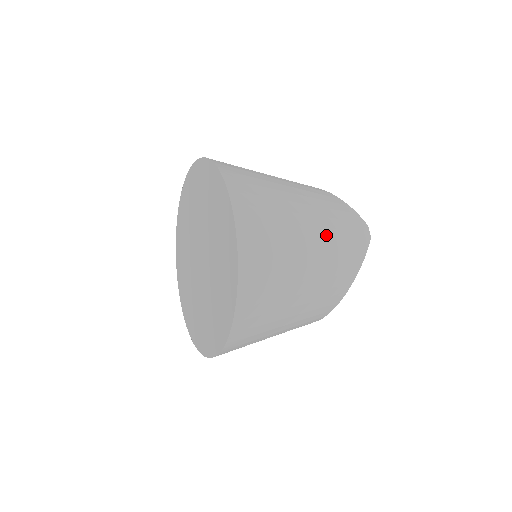
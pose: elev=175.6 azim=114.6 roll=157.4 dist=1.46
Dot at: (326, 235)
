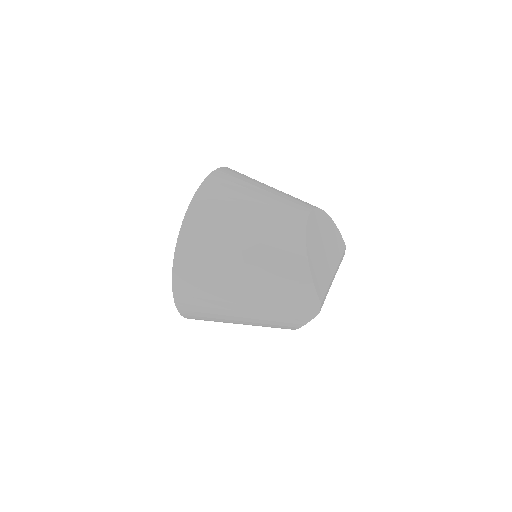
Dot at: (261, 304)
